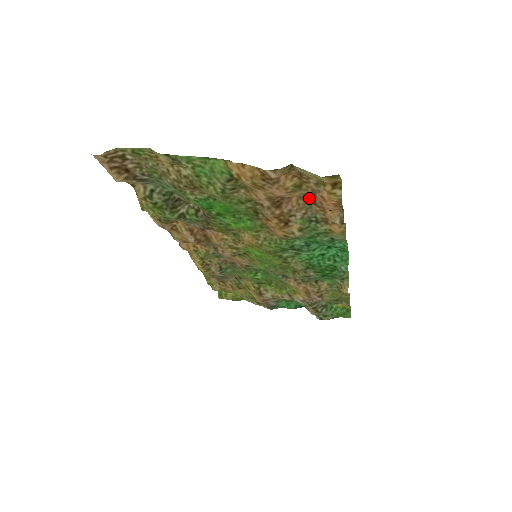
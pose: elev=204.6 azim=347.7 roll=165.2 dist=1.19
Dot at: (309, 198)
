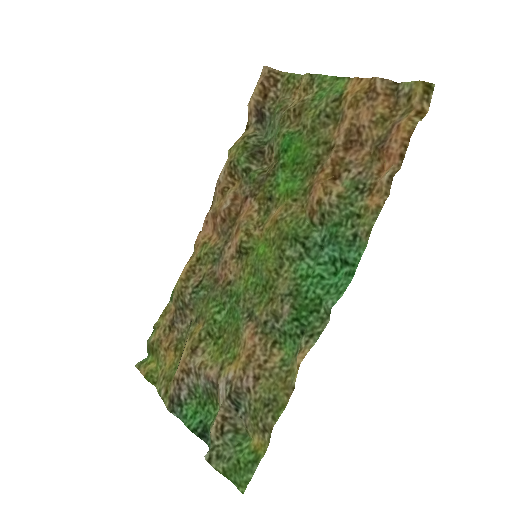
Dot at: (381, 142)
